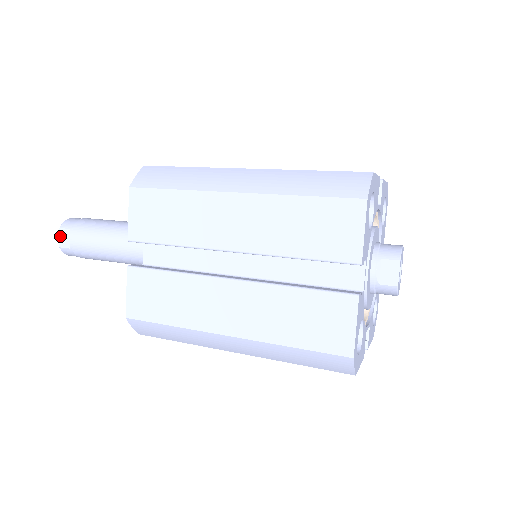
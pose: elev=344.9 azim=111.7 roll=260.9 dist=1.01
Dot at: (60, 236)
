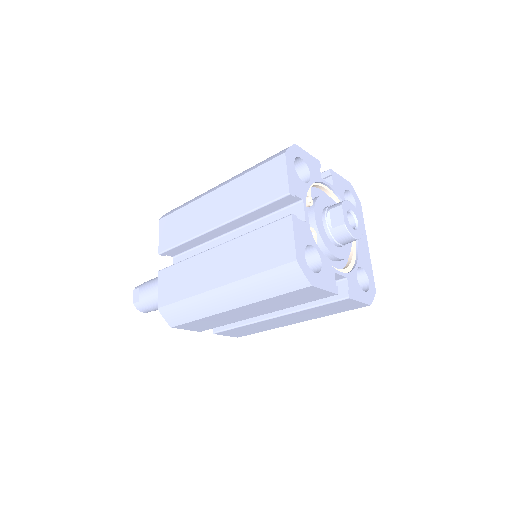
Dot at: (134, 295)
